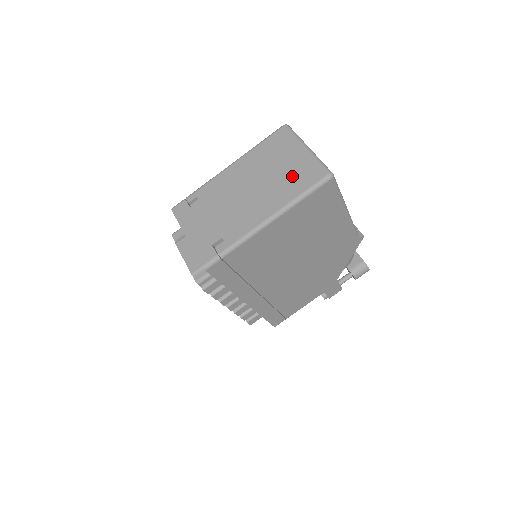
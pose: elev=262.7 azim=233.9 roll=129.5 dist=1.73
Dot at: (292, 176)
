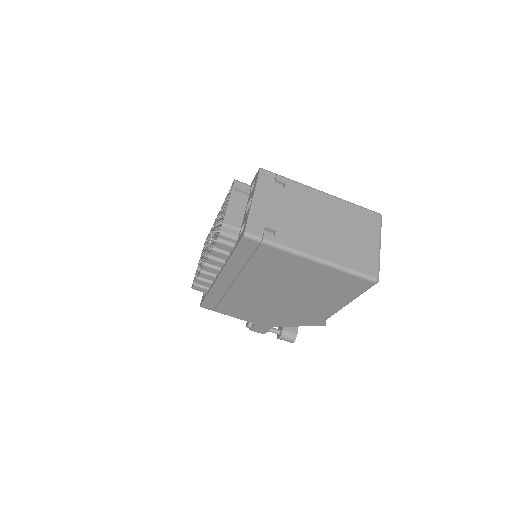
Dot at: (356, 251)
